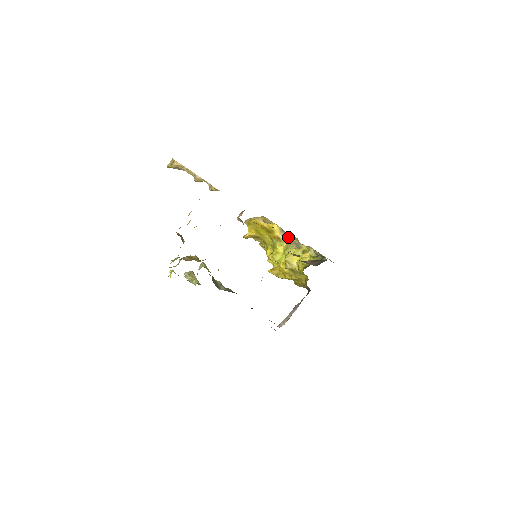
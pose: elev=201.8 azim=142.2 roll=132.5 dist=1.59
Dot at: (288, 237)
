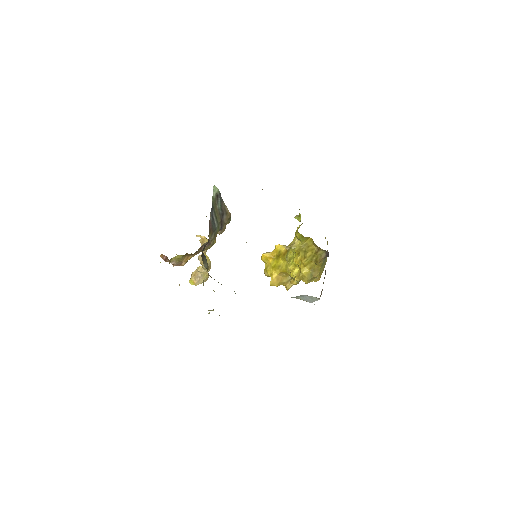
Dot at: occluded
